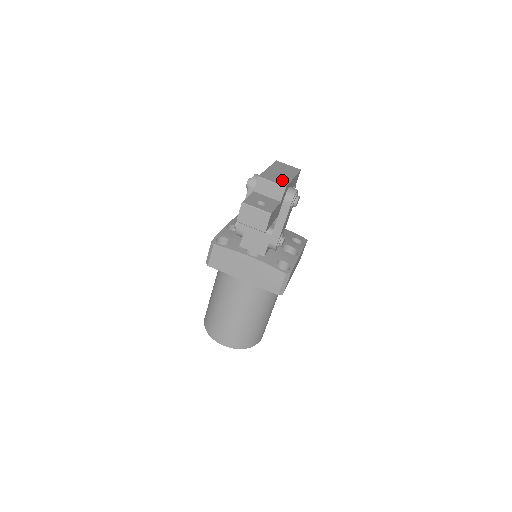
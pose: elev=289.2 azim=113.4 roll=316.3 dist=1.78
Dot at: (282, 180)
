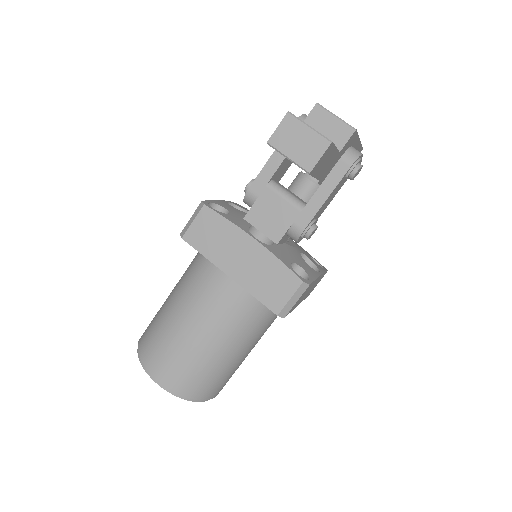
Dot at: occluded
